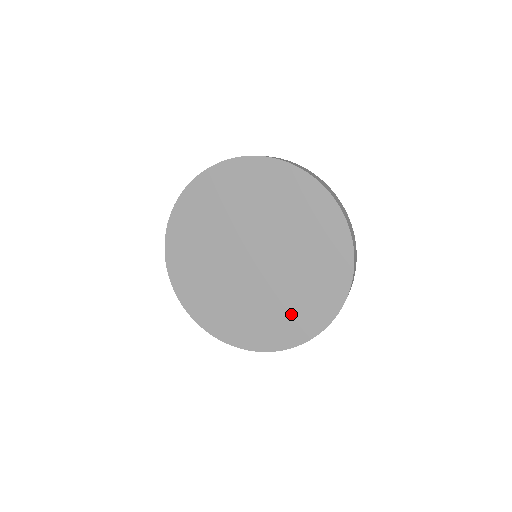
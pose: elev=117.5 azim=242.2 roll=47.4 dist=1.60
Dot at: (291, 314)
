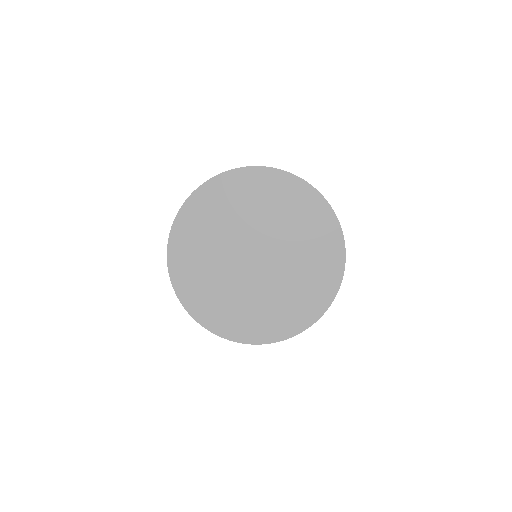
Dot at: (234, 312)
